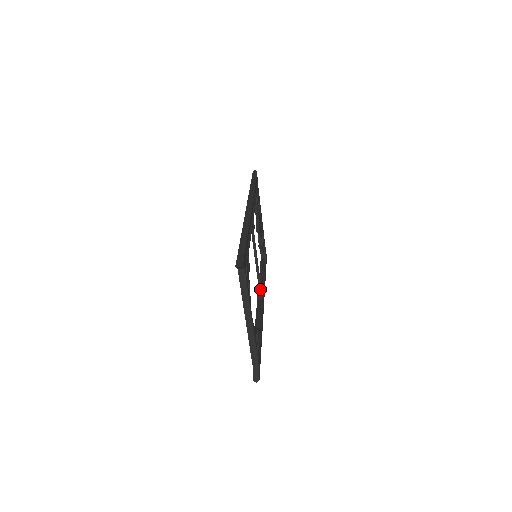
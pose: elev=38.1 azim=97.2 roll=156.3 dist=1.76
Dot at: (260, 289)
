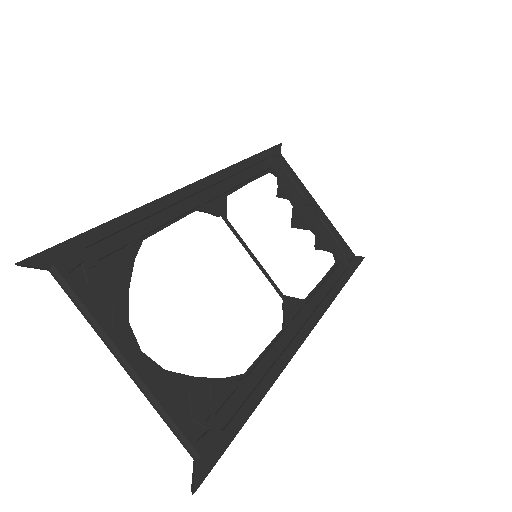
Dot at: (286, 309)
